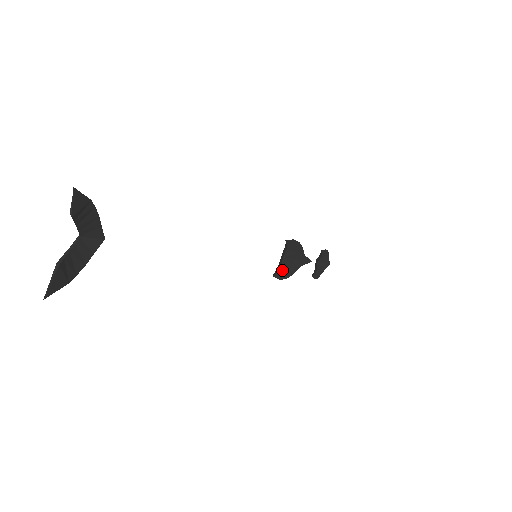
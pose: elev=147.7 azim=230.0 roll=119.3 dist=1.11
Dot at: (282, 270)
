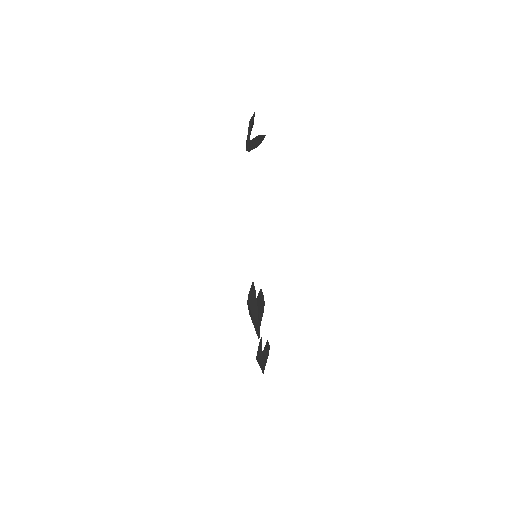
Dot at: occluded
